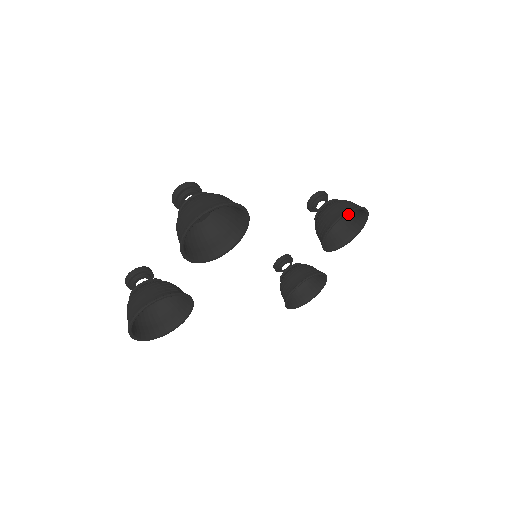
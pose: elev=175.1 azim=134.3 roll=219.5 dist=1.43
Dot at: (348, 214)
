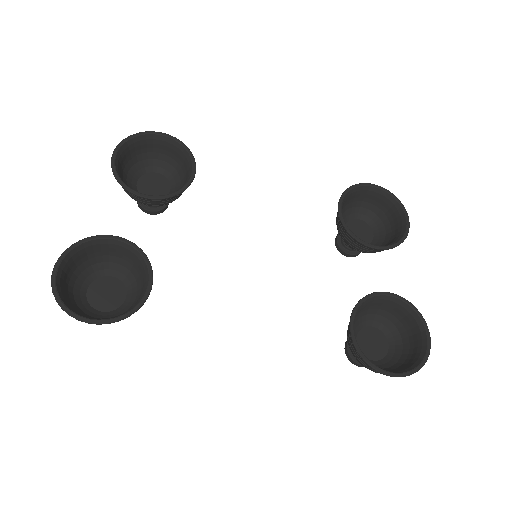
Dot at: (386, 226)
